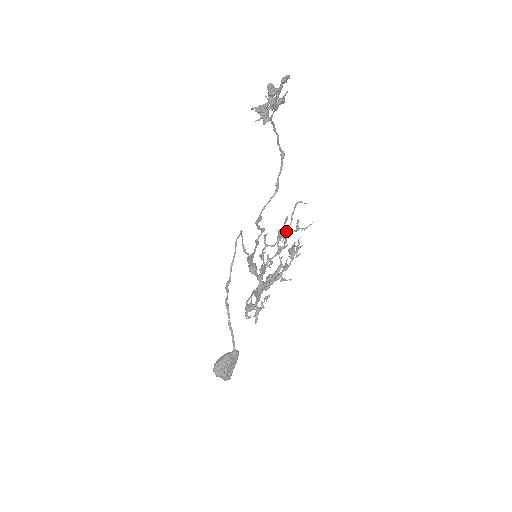
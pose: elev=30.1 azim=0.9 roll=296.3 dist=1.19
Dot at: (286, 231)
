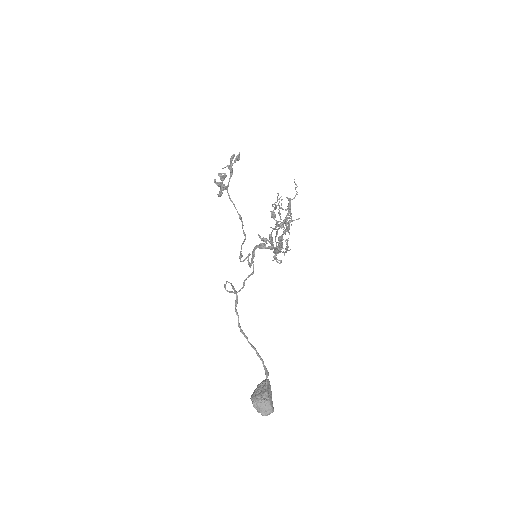
Dot at: (276, 208)
